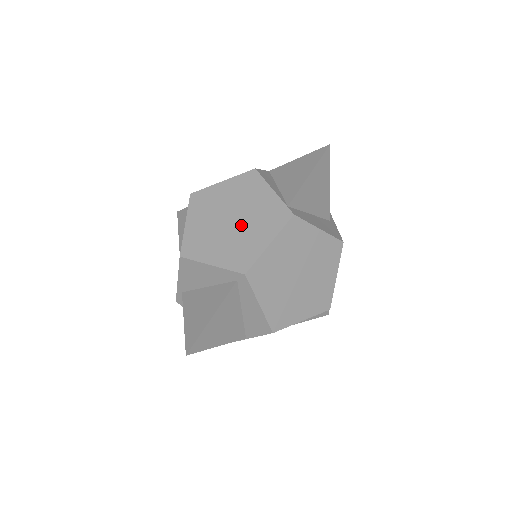
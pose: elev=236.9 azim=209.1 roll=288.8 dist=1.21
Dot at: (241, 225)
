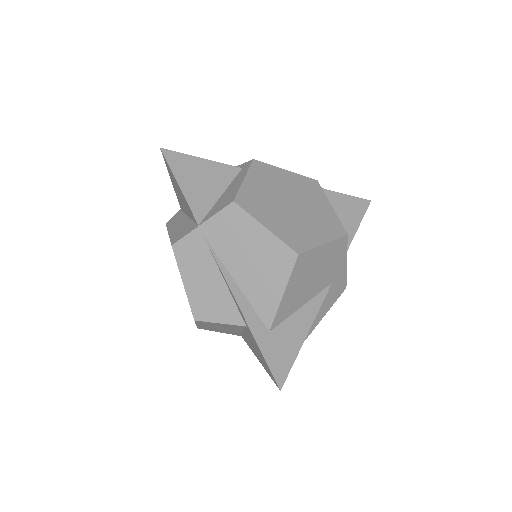
Dot at: occluded
